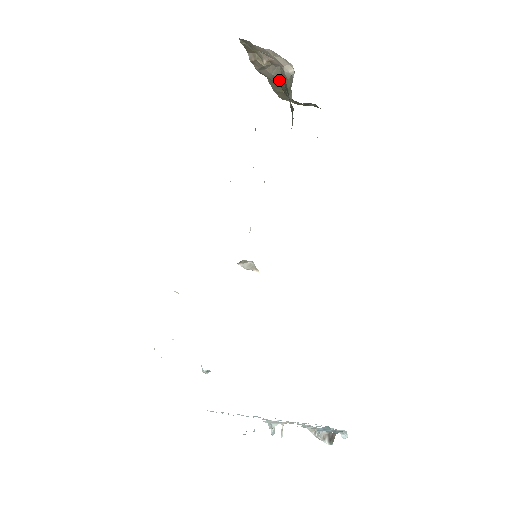
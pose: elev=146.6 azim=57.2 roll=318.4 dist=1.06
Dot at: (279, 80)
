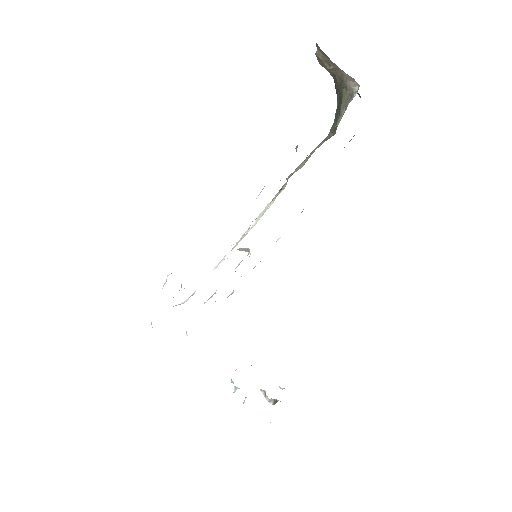
Dot at: (336, 79)
